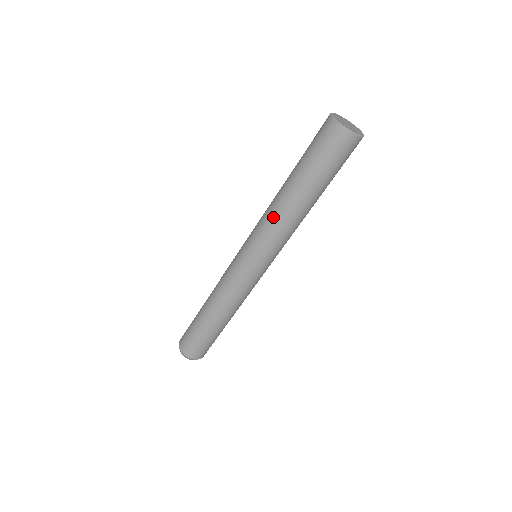
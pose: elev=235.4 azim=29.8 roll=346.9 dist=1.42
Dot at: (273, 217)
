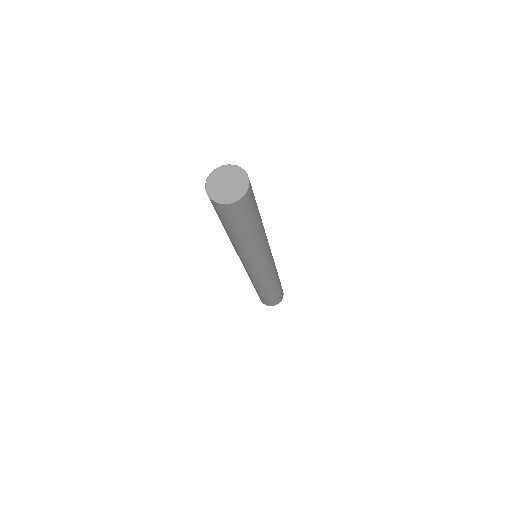
Dot at: (251, 253)
